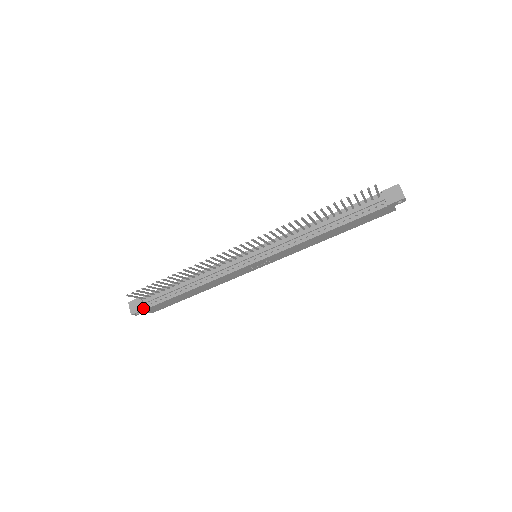
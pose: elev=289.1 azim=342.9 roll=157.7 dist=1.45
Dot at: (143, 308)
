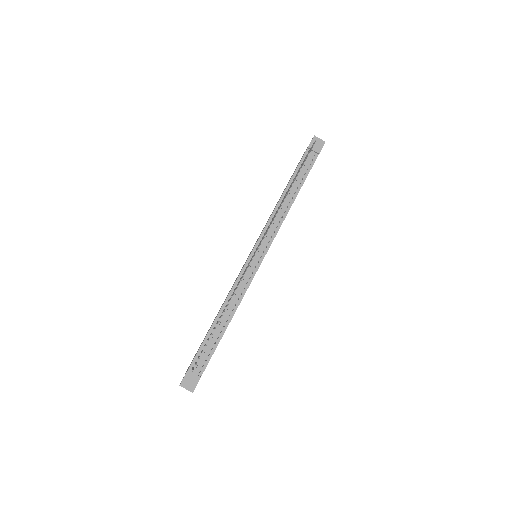
Dot at: (199, 376)
